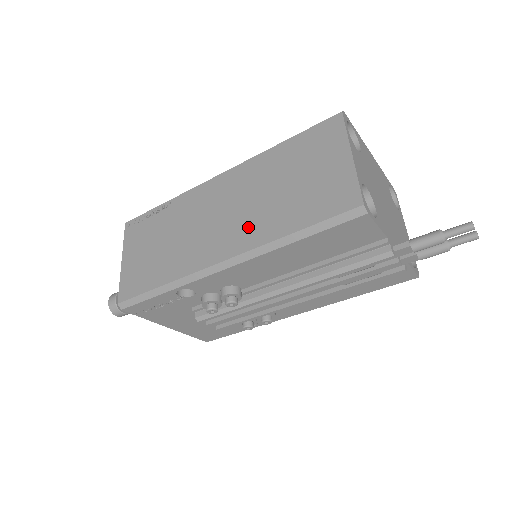
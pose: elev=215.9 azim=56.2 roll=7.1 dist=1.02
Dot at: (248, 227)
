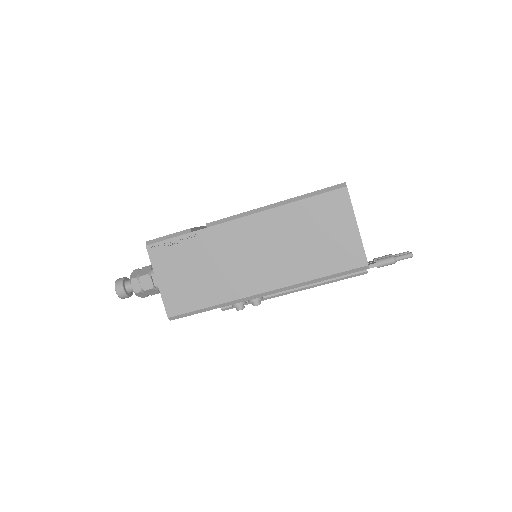
Dot at: (282, 269)
